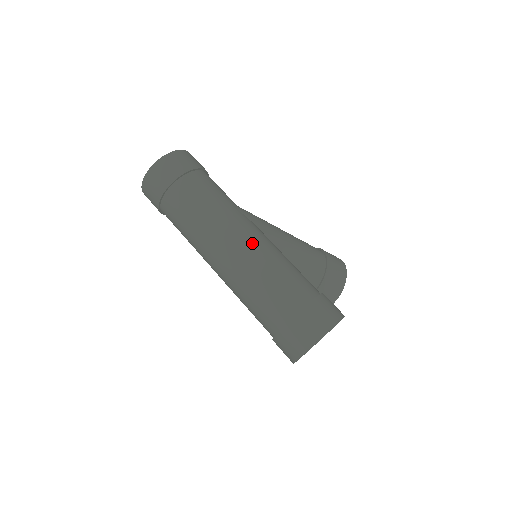
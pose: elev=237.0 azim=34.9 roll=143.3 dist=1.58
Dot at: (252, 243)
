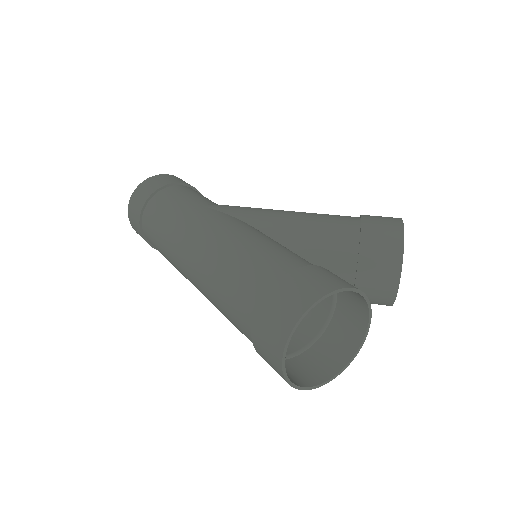
Dot at: (210, 236)
